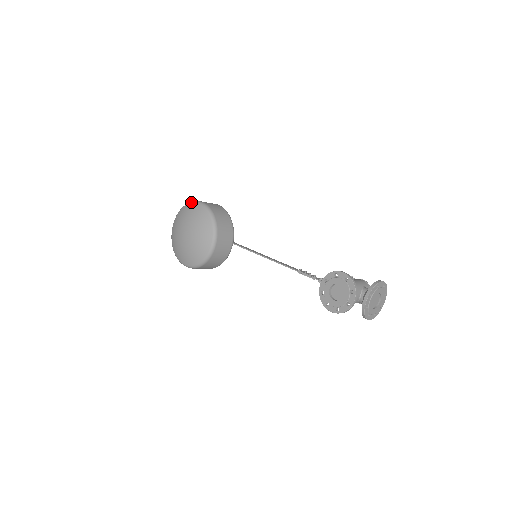
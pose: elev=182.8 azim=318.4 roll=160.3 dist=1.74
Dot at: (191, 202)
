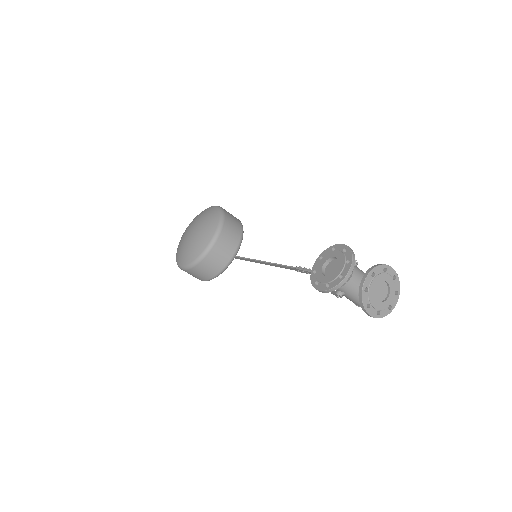
Dot at: occluded
